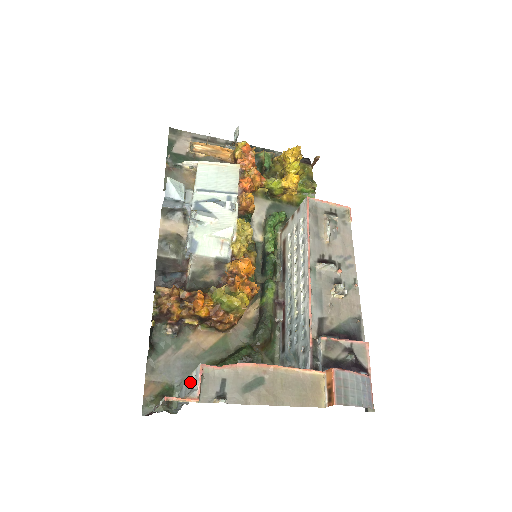
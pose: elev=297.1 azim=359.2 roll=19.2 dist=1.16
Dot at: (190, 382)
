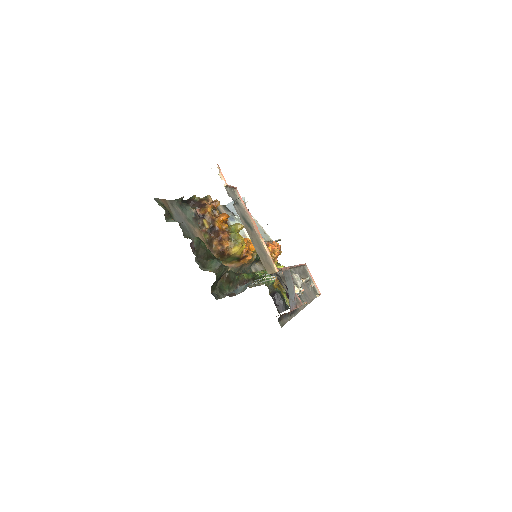
Dot at: occluded
